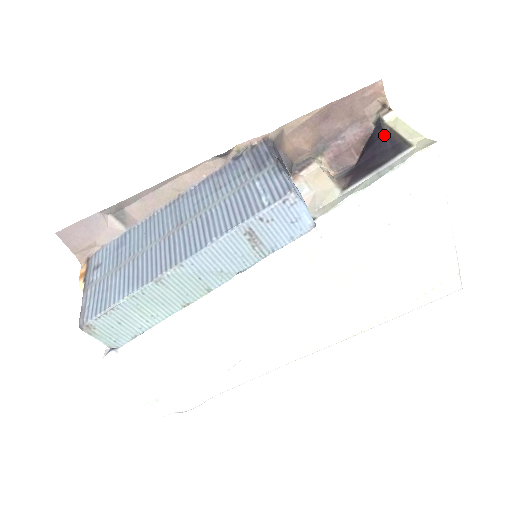
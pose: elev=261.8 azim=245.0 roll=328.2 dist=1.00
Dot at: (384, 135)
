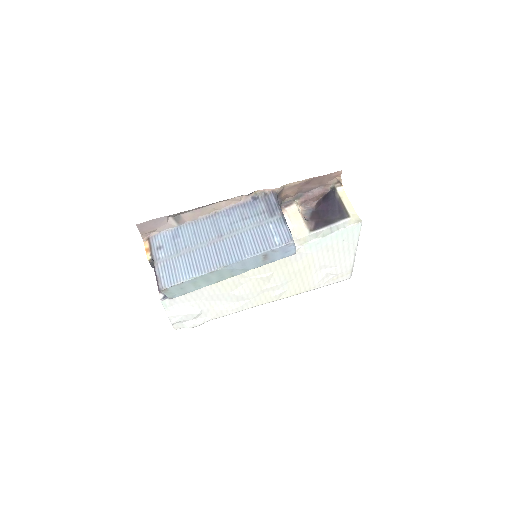
Dot at: (335, 200)
